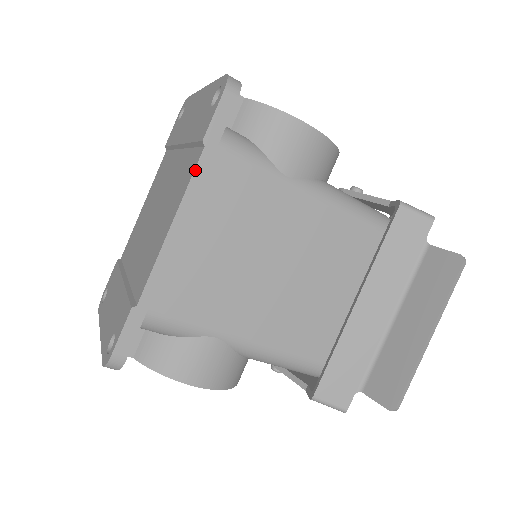
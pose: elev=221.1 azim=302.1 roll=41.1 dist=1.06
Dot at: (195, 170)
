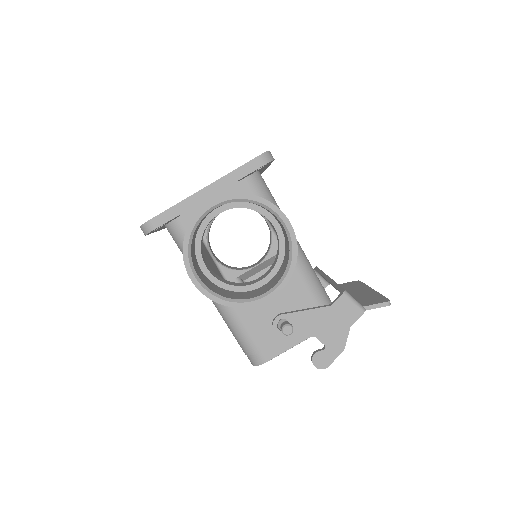
Dot at: occluded
